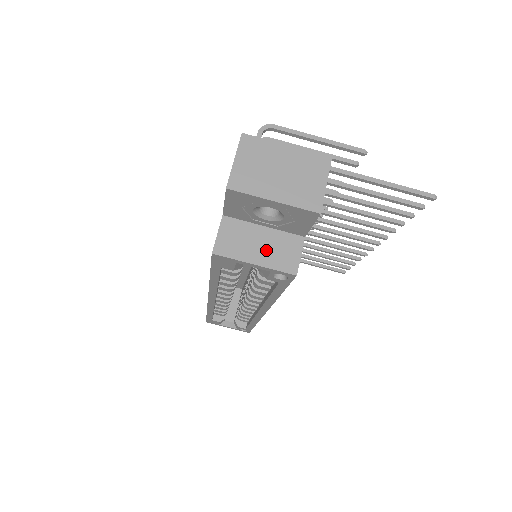
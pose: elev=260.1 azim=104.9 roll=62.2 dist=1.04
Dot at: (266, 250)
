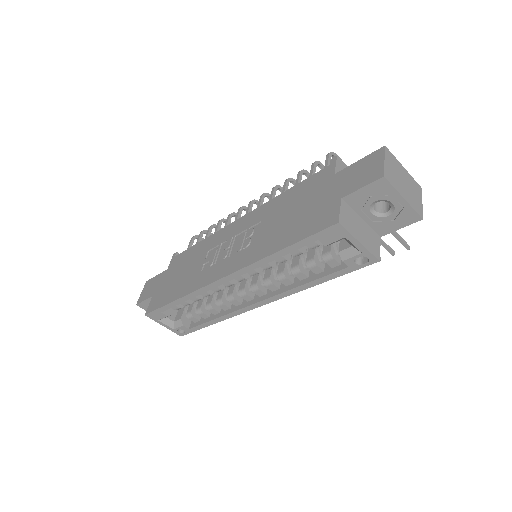
Dot at: (364, 236)
